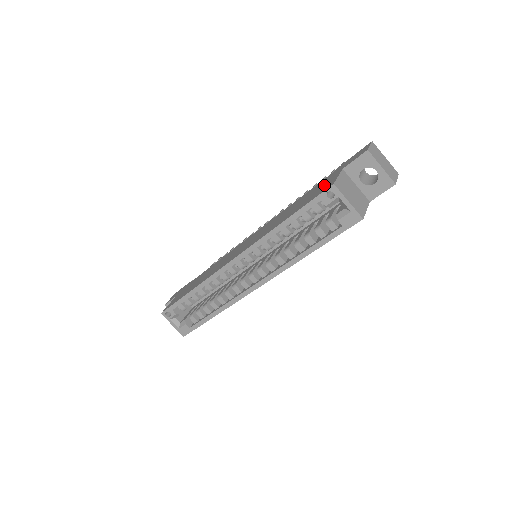
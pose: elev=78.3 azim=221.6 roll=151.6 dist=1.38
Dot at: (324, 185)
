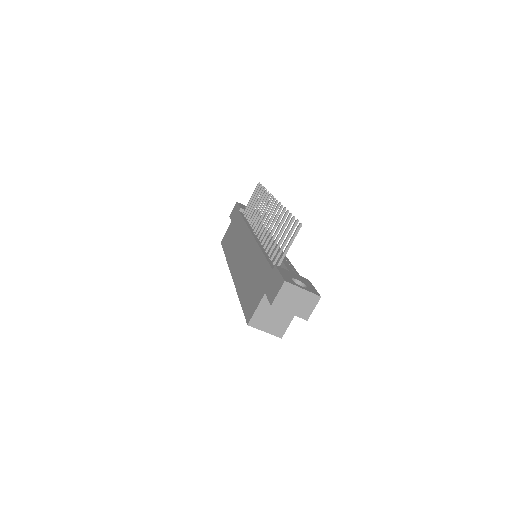
Dot at: (255, 297)
